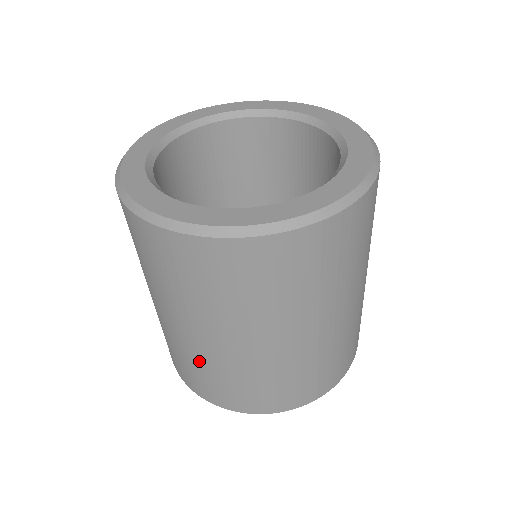
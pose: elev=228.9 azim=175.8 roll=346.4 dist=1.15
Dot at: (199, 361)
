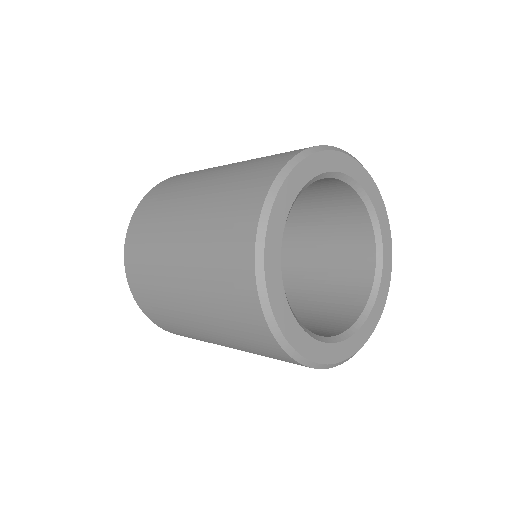
Dot at: occluded
